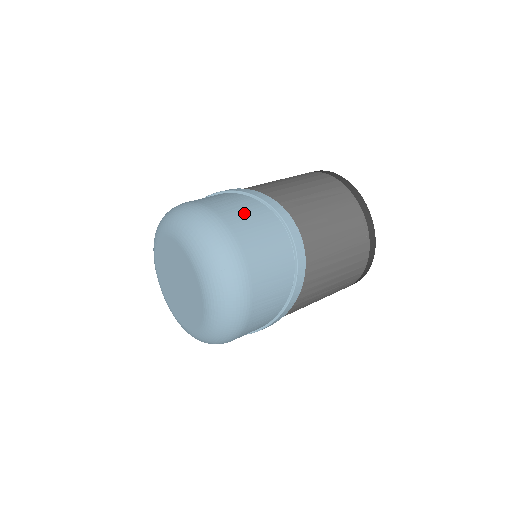
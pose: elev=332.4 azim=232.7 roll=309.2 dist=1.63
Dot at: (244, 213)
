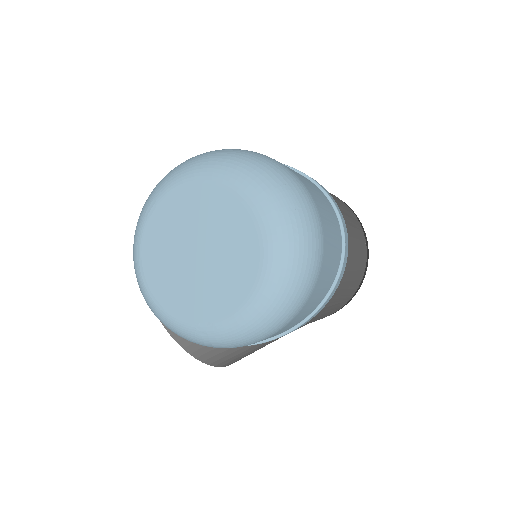
Dot at: occluded
